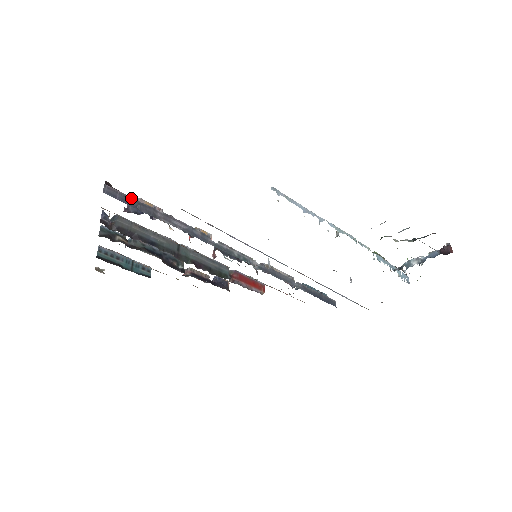
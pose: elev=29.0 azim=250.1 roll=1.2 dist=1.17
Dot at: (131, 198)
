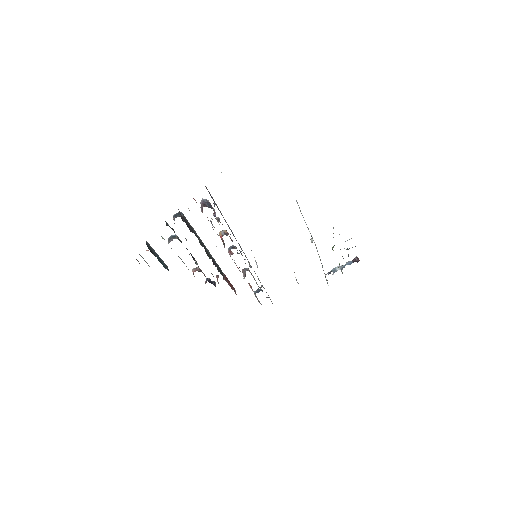
Dot at: (212, 197)
